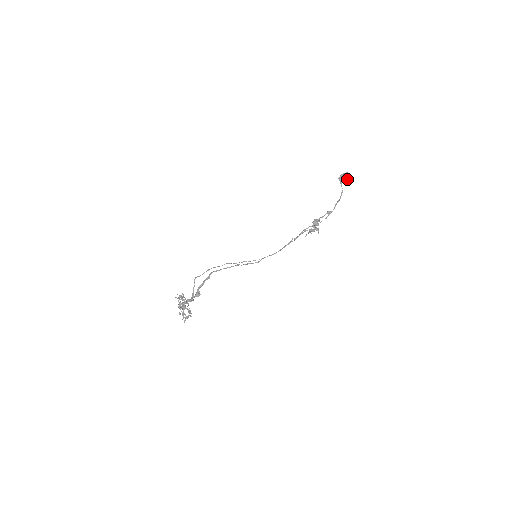
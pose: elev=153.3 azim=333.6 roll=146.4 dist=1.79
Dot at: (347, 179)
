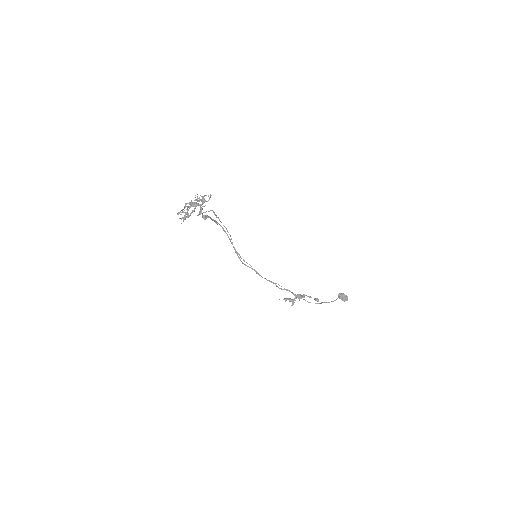
Dot at: (344, 299)
